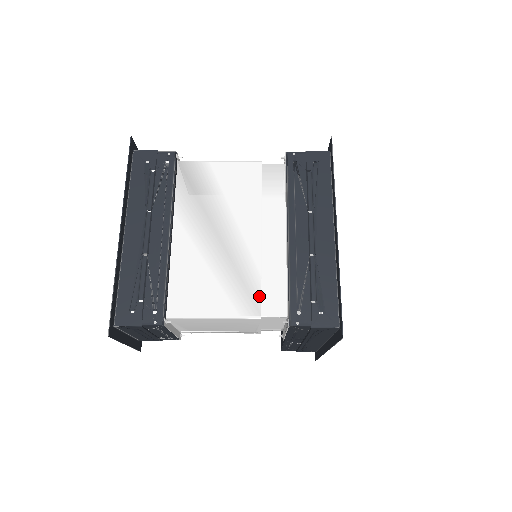
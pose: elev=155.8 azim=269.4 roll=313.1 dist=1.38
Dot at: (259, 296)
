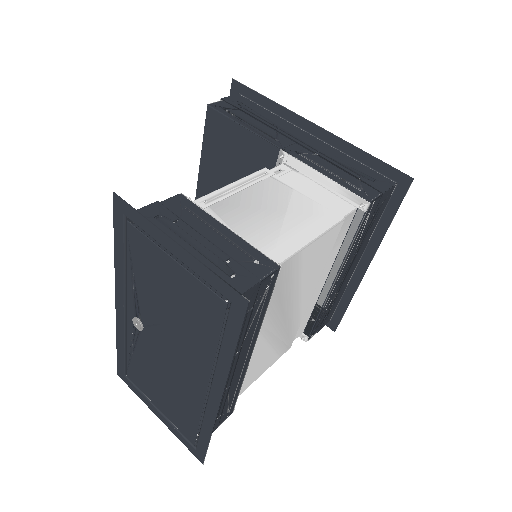
Dot at: occluded
